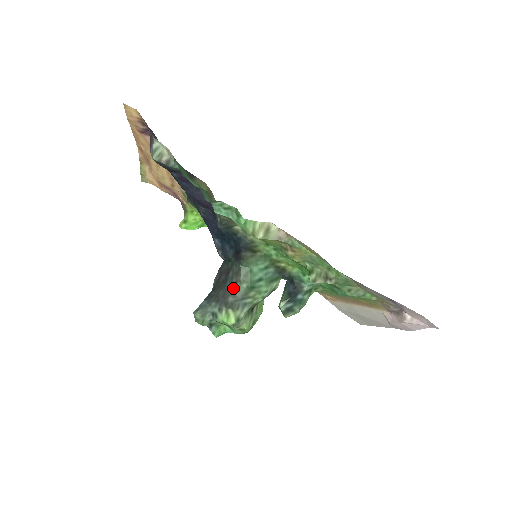
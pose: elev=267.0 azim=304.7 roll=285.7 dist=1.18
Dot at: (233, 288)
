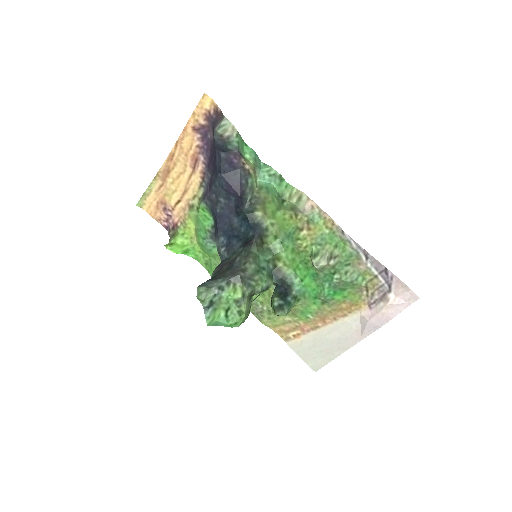
Dot at: (242, 267)
